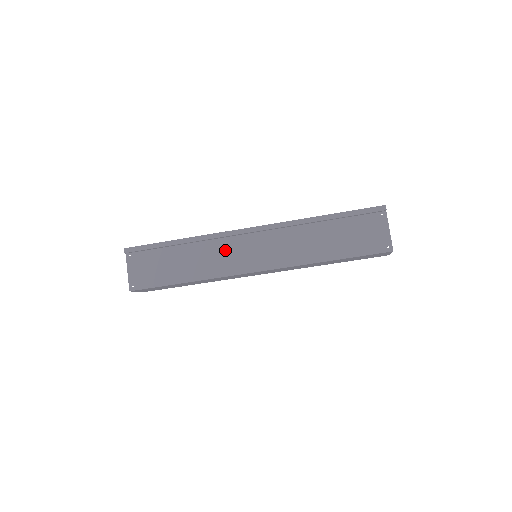
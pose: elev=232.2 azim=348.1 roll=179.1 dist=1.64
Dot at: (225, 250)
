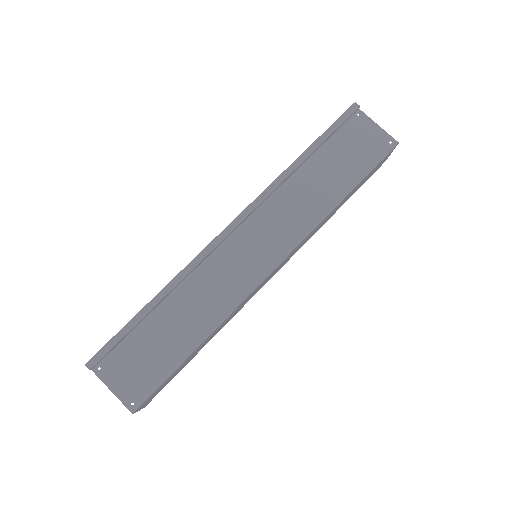
Dot at: (219, 271)
